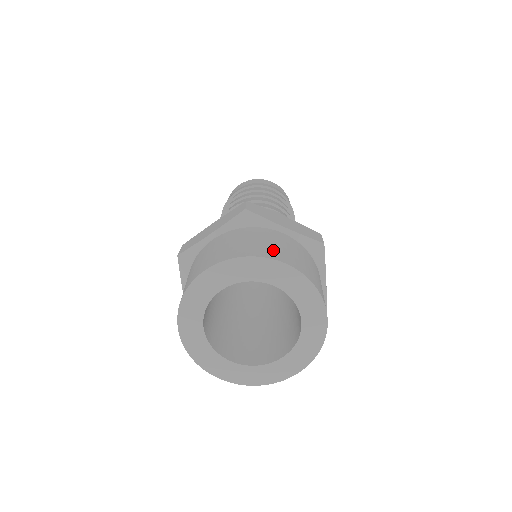
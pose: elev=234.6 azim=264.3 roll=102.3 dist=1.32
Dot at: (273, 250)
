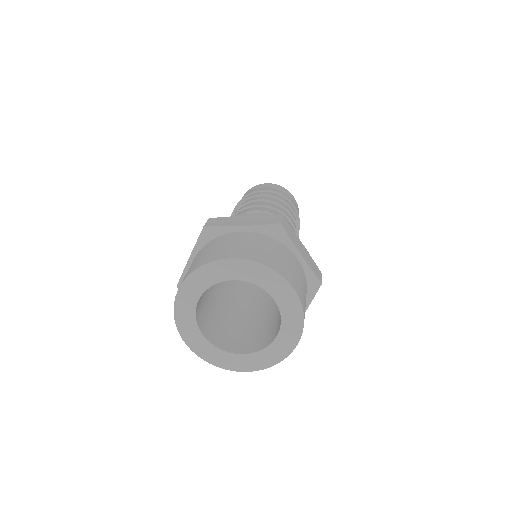
Dot at: (224, 251)
